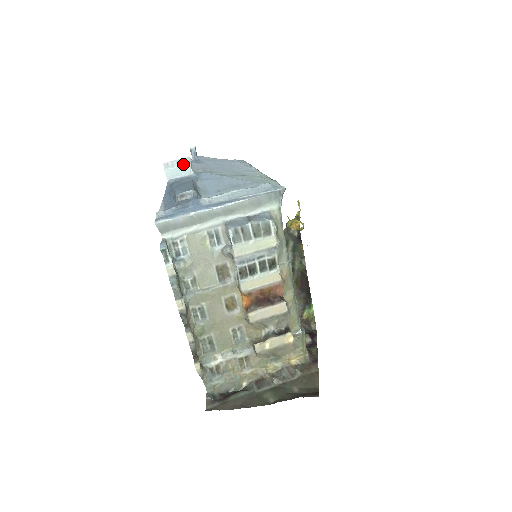
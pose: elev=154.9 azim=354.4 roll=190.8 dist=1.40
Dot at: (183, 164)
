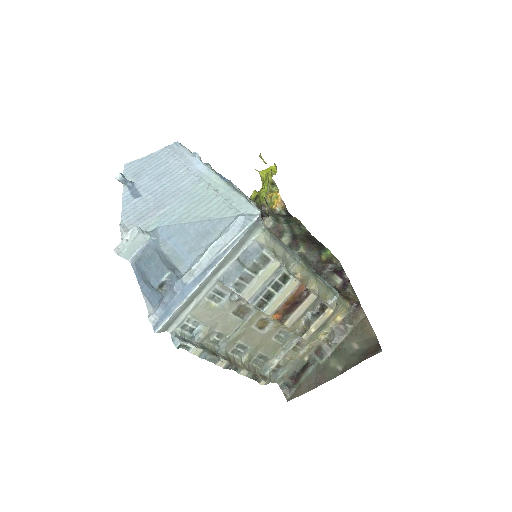
Dot at: (134, 238)
